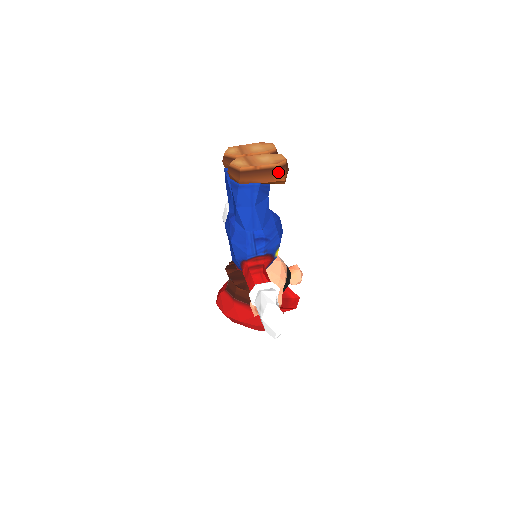
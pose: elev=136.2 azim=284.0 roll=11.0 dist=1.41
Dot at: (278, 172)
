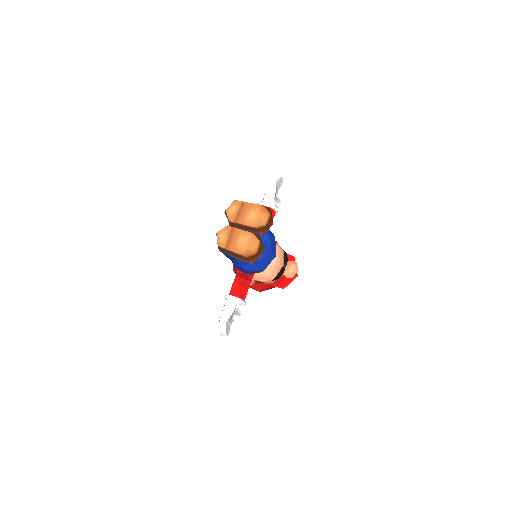
Dot at: (246, 259)
